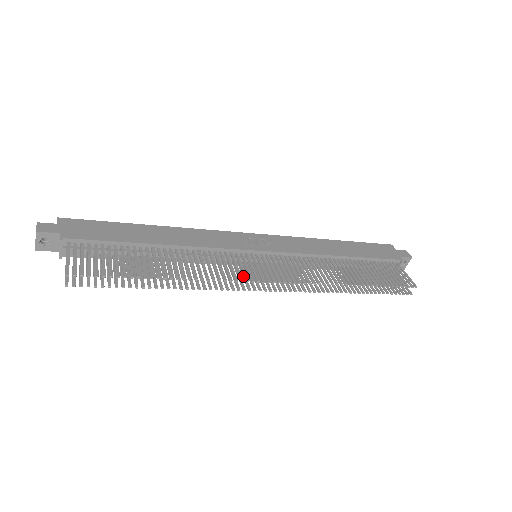
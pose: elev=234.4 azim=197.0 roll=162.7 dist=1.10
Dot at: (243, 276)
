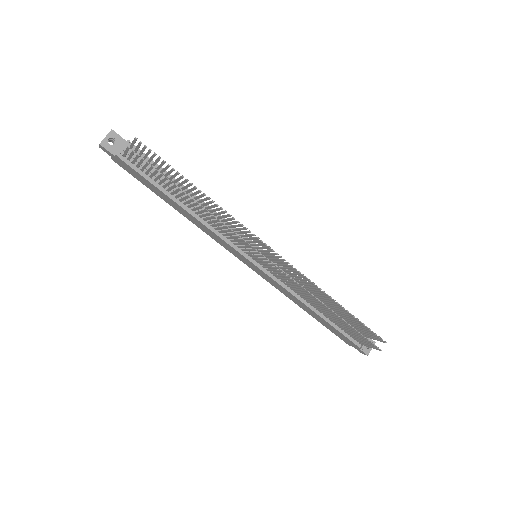
Dot at: occluded
